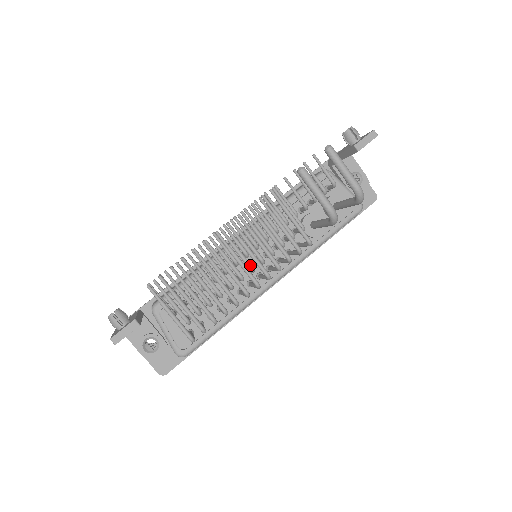
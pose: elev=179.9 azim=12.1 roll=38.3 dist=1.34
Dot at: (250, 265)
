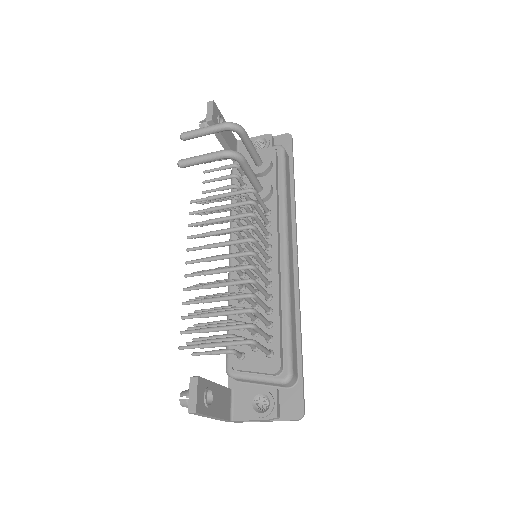
Dot at: occluded
